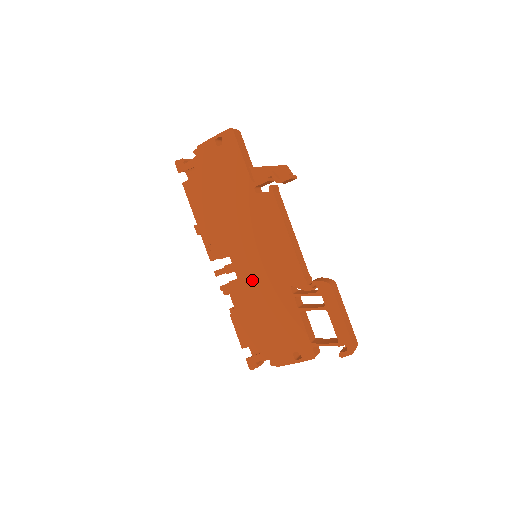
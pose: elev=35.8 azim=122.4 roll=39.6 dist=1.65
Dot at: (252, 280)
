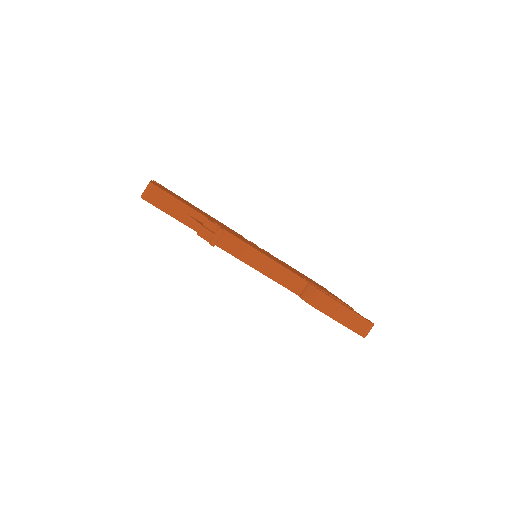
Dot at: occluded
